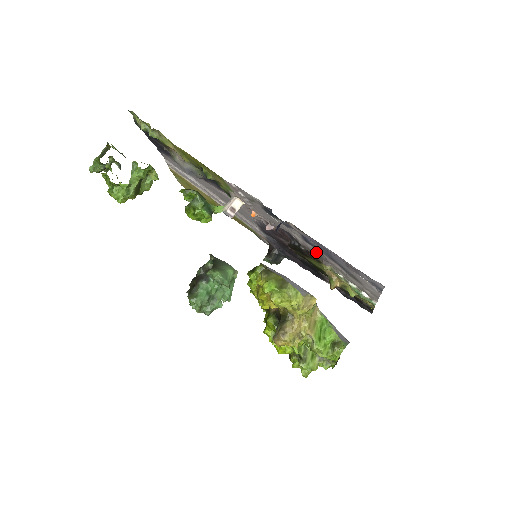
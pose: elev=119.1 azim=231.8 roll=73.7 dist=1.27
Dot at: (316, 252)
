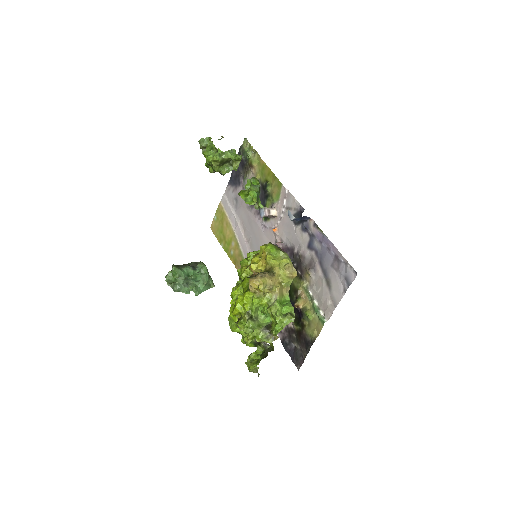
Dot at: (309, 261)
